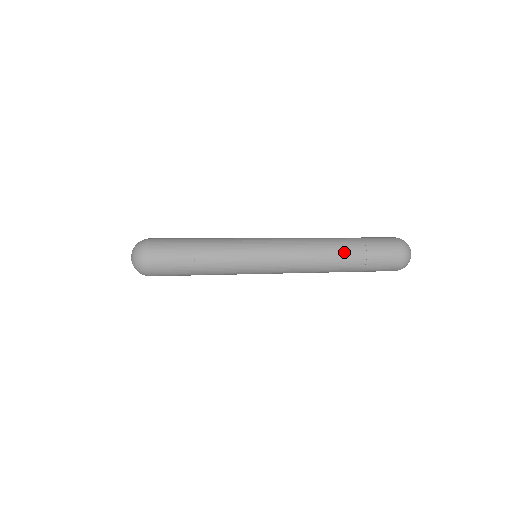
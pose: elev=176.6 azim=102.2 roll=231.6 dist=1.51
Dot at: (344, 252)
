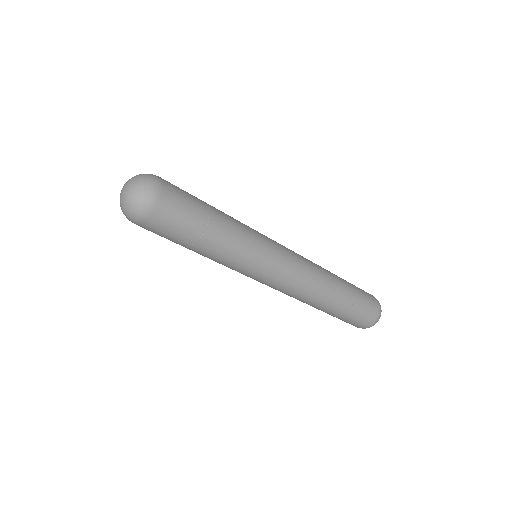
Dot at: occluded
